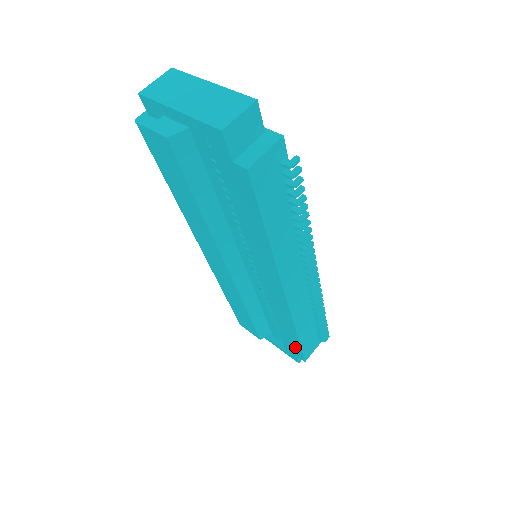
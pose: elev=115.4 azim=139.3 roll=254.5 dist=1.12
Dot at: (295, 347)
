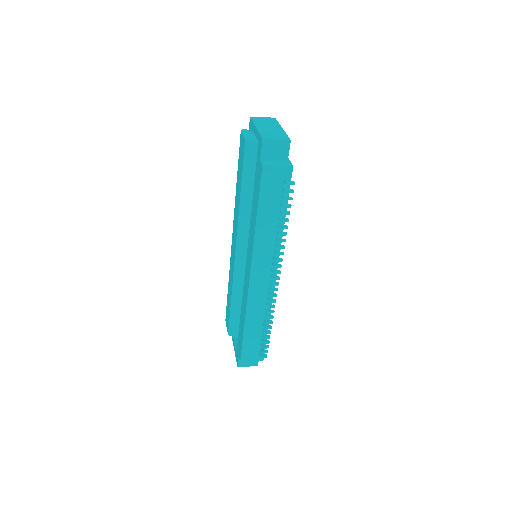
Dot at: occluded
